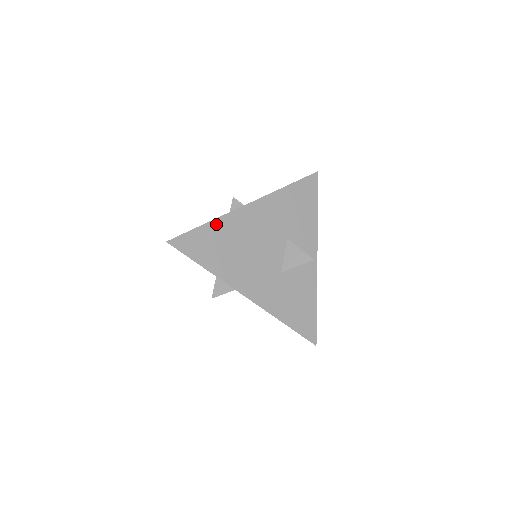
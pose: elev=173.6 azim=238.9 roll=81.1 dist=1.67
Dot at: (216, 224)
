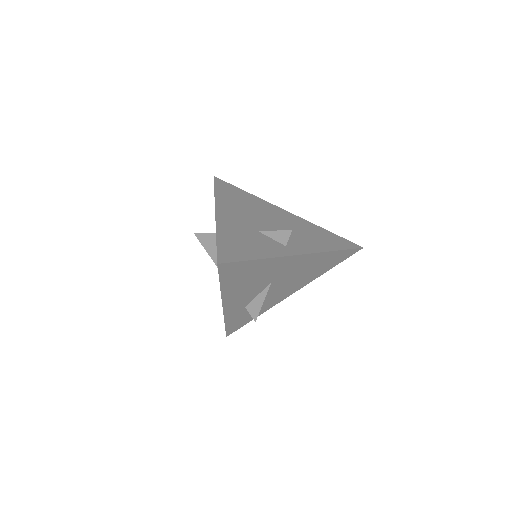
Dot at: (251, 196)
